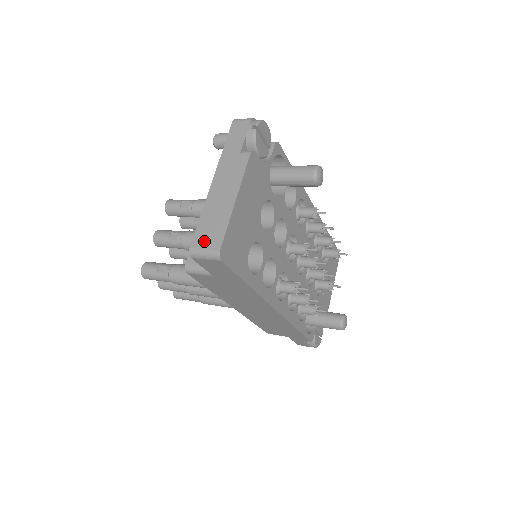
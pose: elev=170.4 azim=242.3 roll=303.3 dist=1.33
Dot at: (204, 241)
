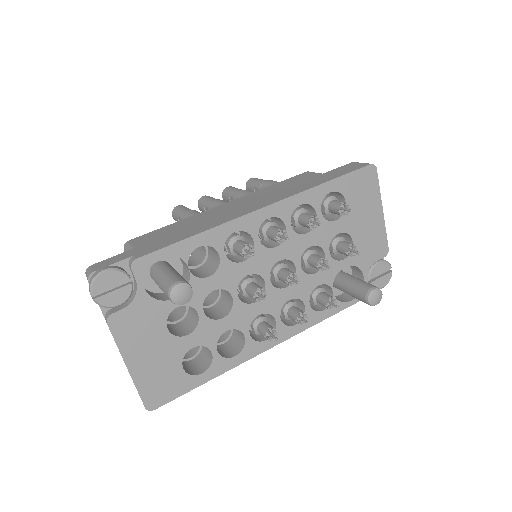
Dot at: occluded
